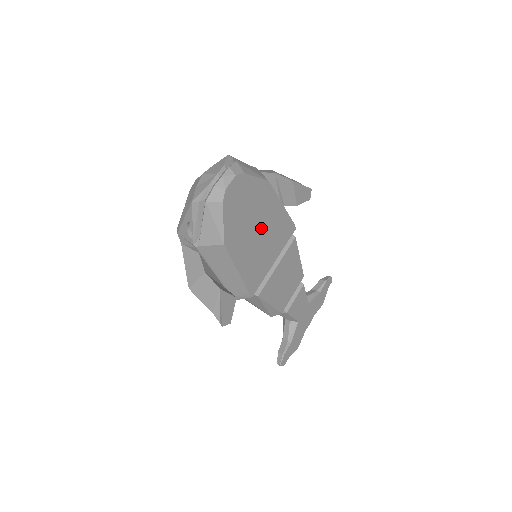
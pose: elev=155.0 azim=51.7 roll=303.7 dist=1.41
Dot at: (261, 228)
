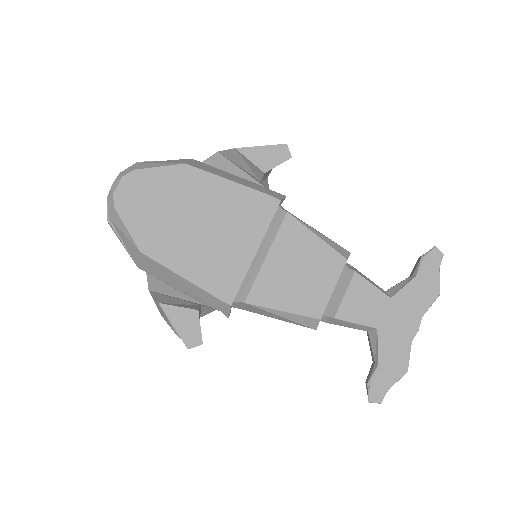
Dot at: (202, 219)
